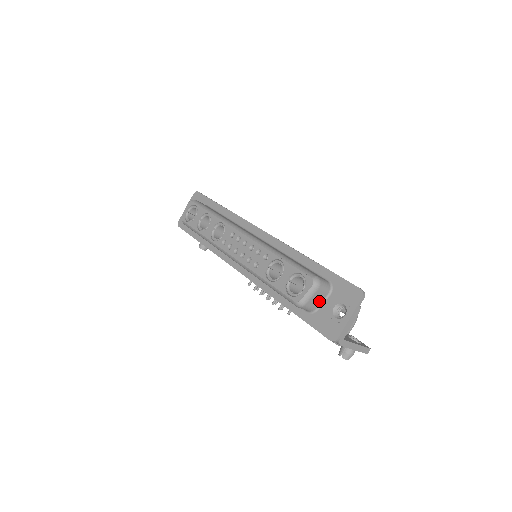
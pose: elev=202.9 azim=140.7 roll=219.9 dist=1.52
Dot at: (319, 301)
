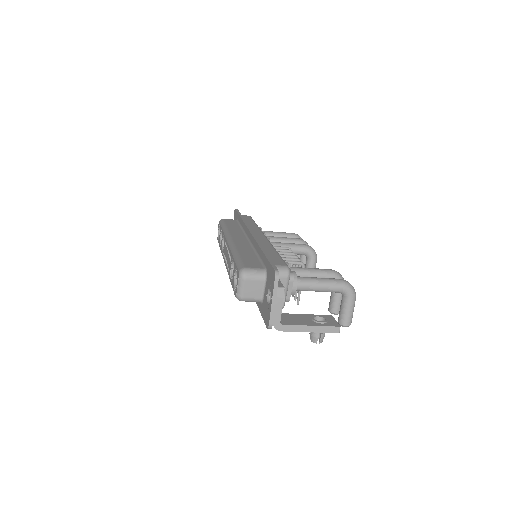
Dot at: (259, 290)
